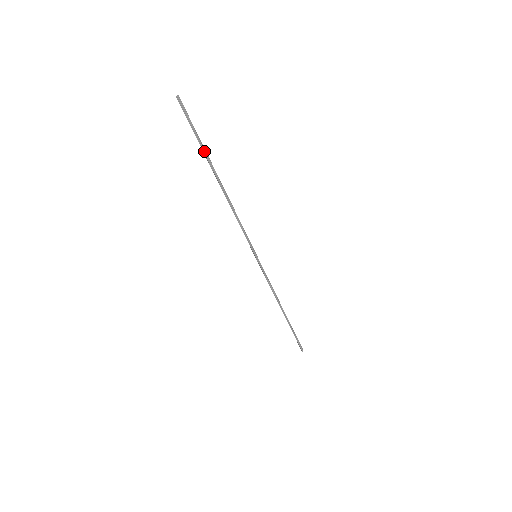
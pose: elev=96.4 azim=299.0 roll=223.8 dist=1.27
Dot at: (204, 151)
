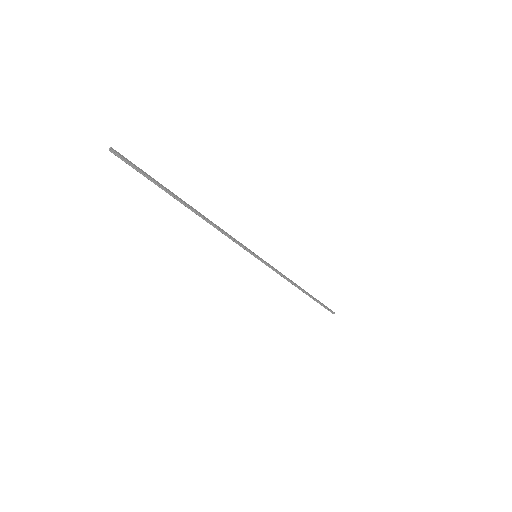
Dot at: (162, 188)
